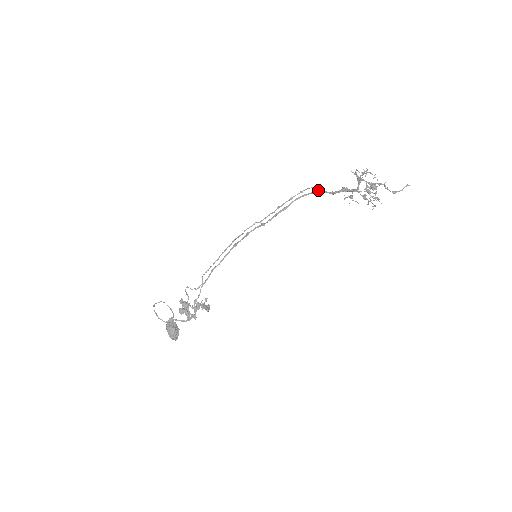
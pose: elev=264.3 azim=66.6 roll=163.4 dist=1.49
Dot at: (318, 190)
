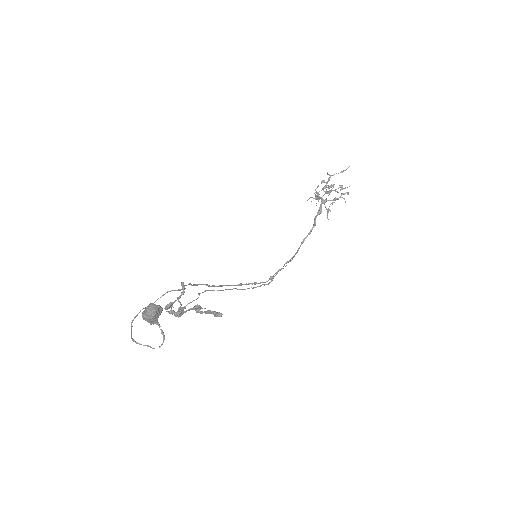
Dot at: (305, 238)
